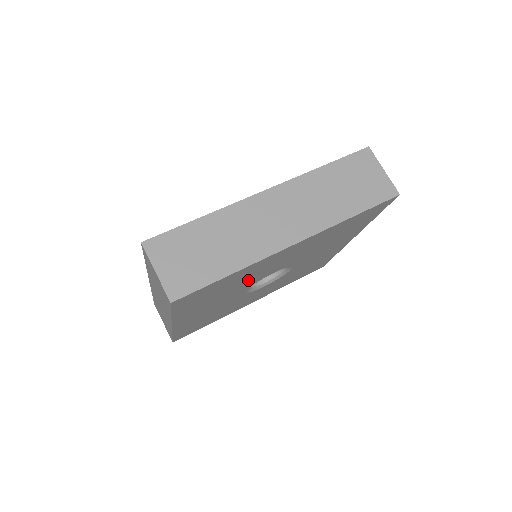
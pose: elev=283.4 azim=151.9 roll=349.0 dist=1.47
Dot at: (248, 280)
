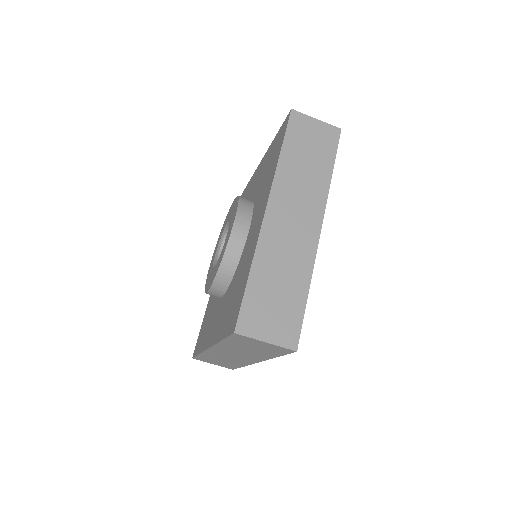
Dot at: occluded
